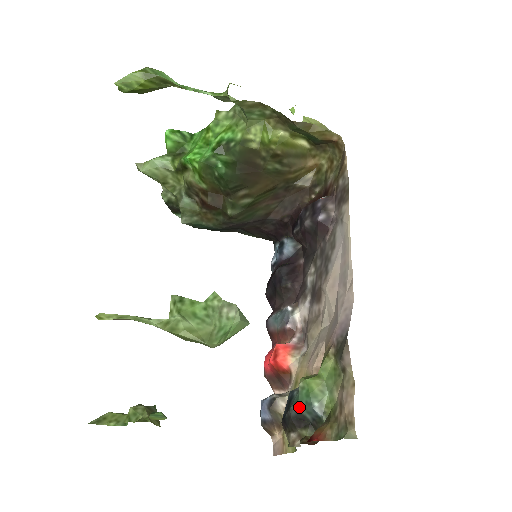
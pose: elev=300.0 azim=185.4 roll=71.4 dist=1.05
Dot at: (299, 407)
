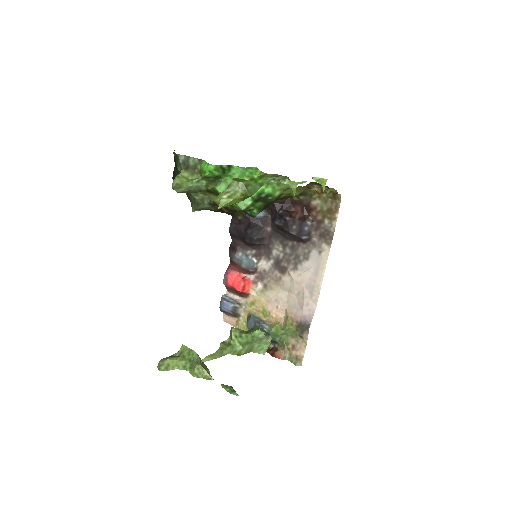
Dot at: occluded
